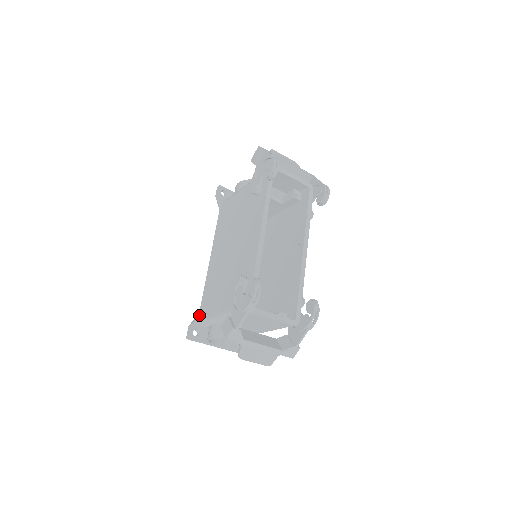
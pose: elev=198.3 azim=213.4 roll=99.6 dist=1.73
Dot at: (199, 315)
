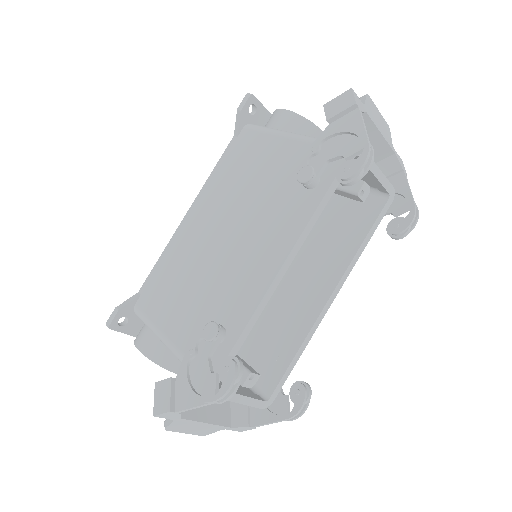
Dot at: (137, 297)
